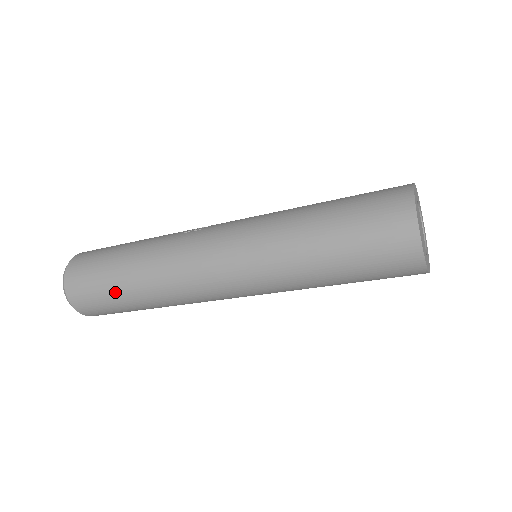
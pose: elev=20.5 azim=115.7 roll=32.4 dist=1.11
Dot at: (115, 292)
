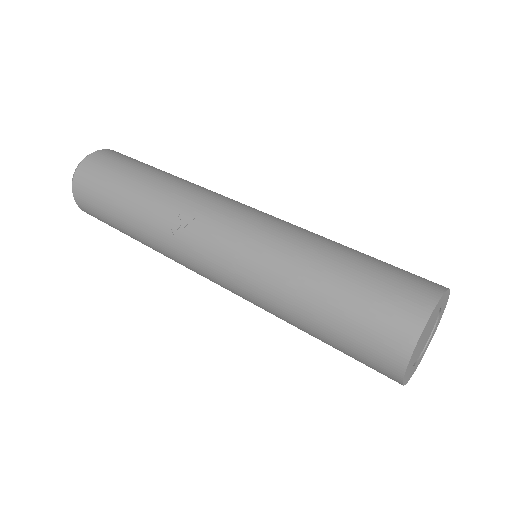
Dot at: occluded
